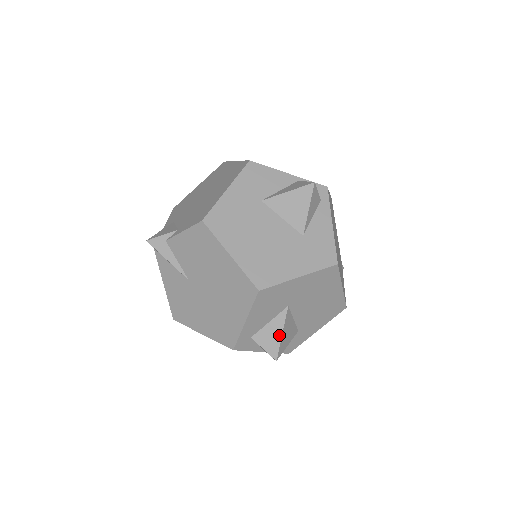
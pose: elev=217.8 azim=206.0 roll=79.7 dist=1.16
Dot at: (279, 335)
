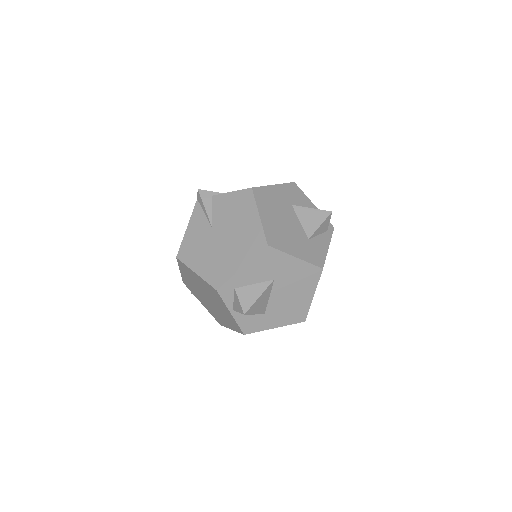
Dot at: (257, 296)
